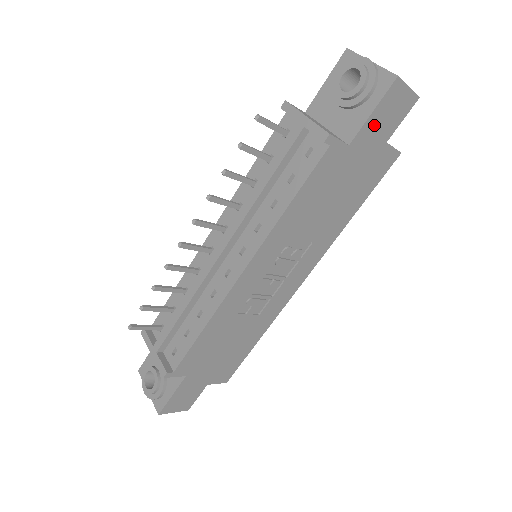
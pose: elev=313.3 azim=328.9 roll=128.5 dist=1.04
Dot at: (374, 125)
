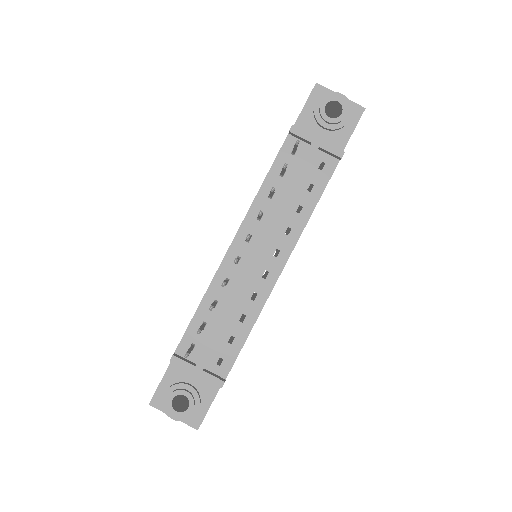
Dot at: occluded
